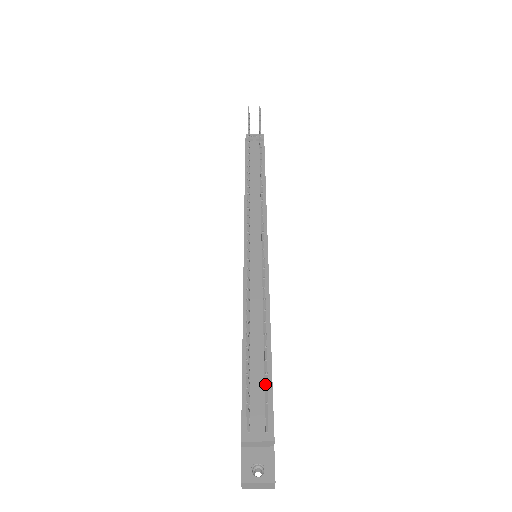
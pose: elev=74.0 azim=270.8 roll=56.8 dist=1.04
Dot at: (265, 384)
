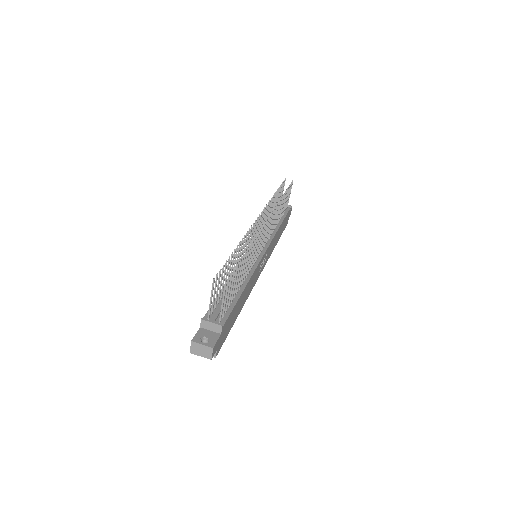
Dot at: (229, 285)
